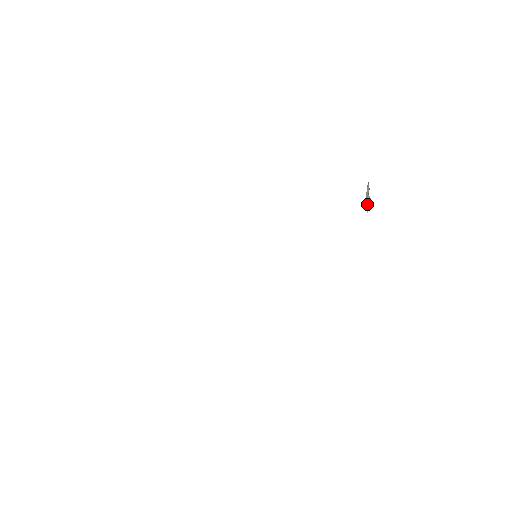
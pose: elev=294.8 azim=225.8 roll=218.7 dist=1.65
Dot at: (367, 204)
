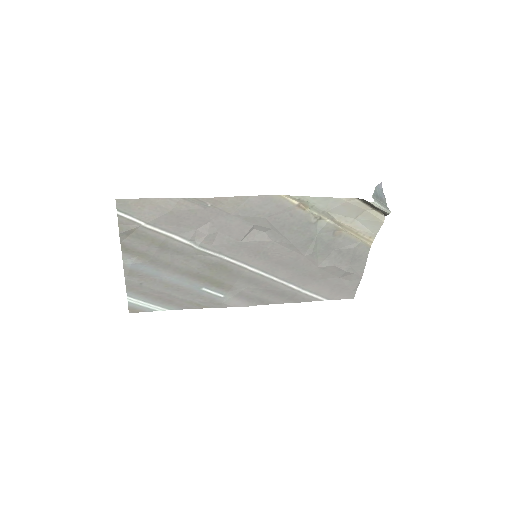
Dot at: (378, 202)
